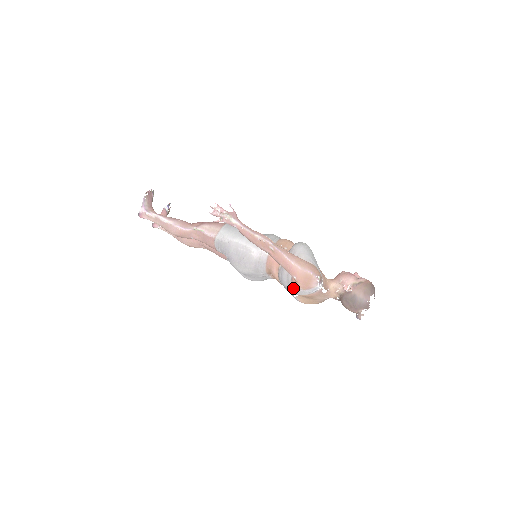
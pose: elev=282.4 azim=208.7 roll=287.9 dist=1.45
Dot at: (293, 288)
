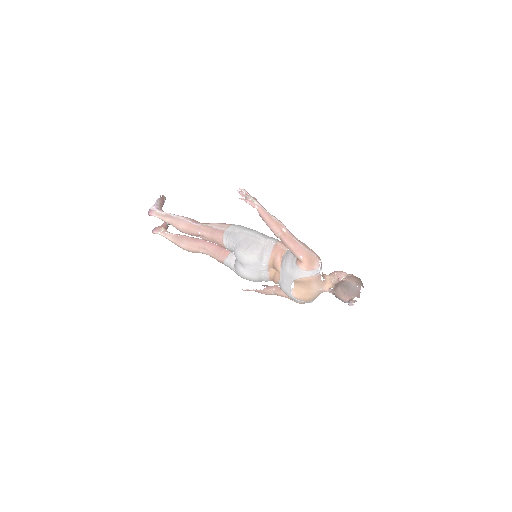
Dot at: (296, 270)
